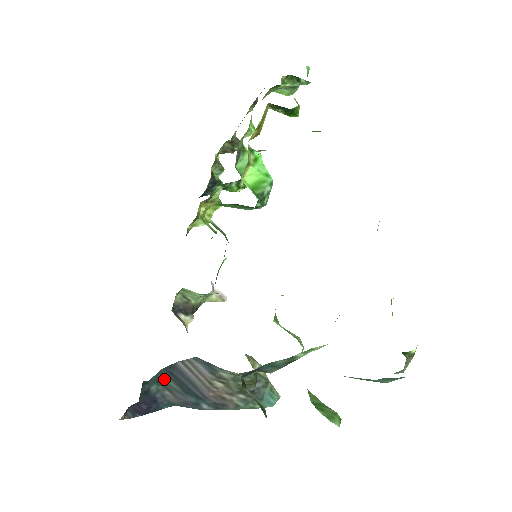
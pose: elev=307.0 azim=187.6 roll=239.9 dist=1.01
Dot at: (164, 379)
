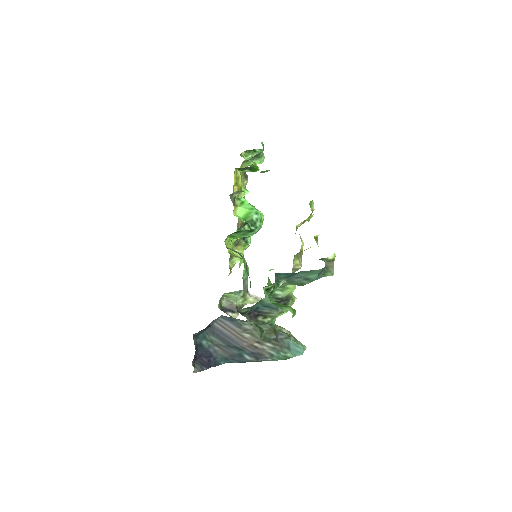
Dot at: (211, 338)
